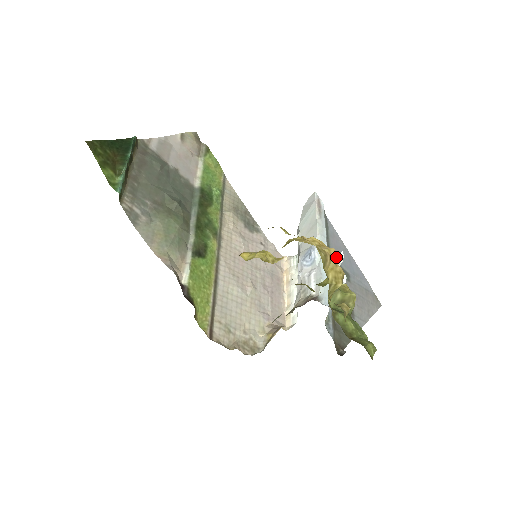
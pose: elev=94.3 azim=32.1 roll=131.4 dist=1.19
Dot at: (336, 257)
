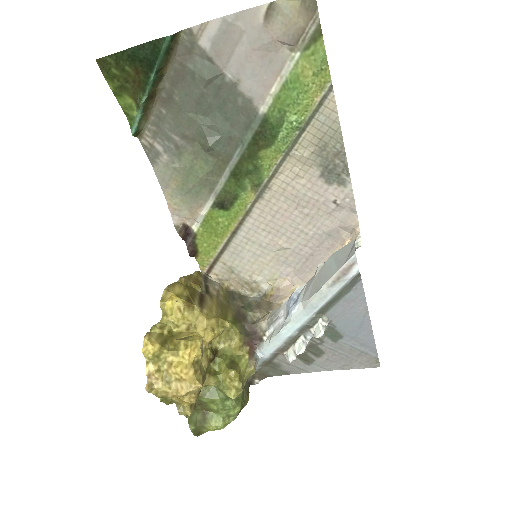
Dot at: (316, 329)
